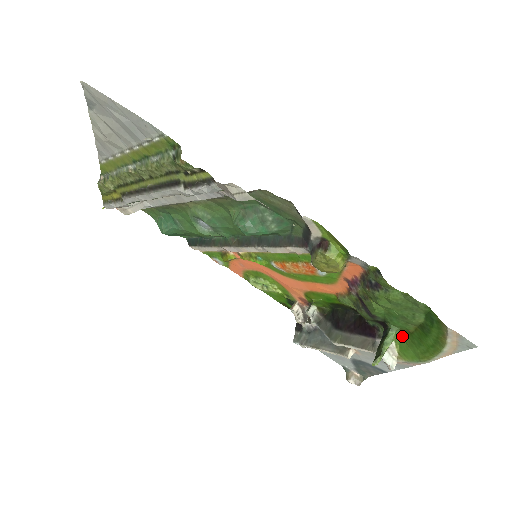
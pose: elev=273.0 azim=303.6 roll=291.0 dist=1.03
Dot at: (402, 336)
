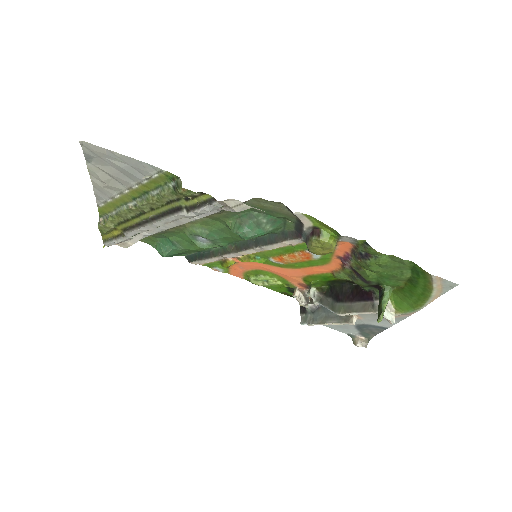
Dot at: (395, 293)
